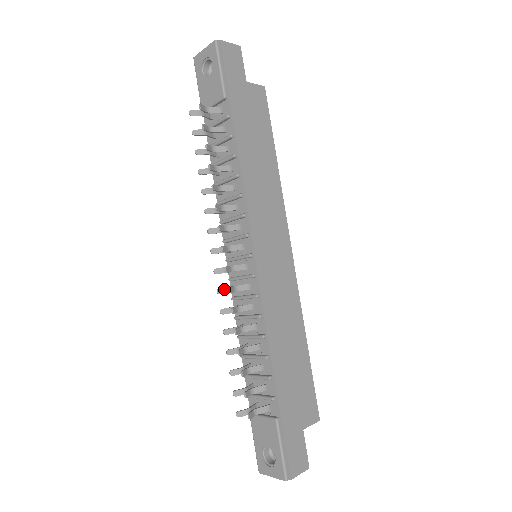
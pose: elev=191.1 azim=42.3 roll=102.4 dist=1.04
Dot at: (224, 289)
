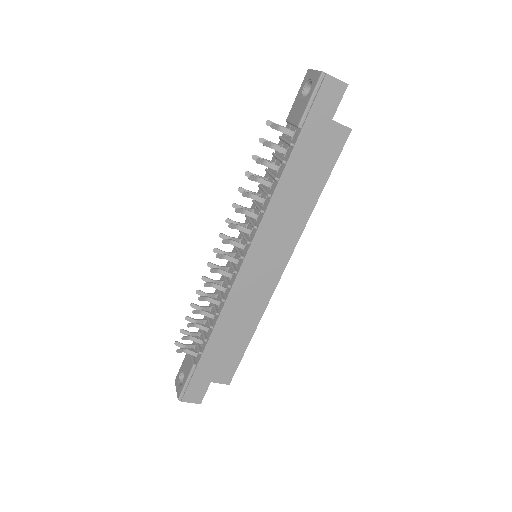
Dot at: (213, 265)
